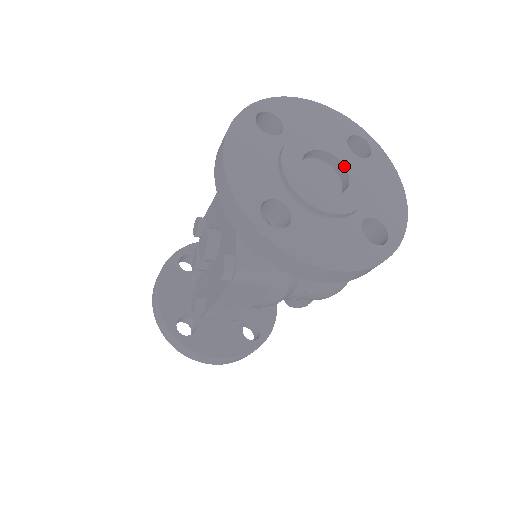
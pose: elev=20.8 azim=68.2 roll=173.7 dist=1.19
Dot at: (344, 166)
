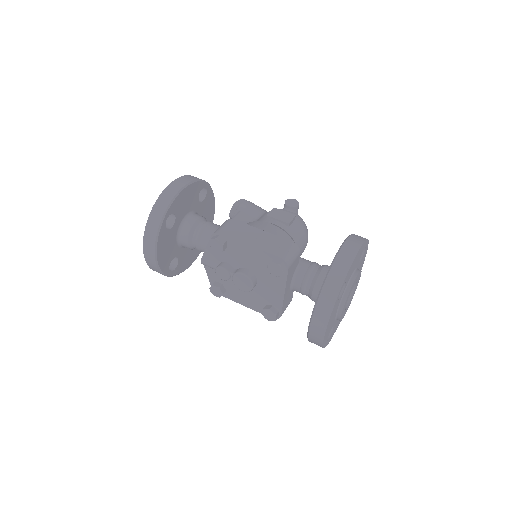
Dot at: occluded
